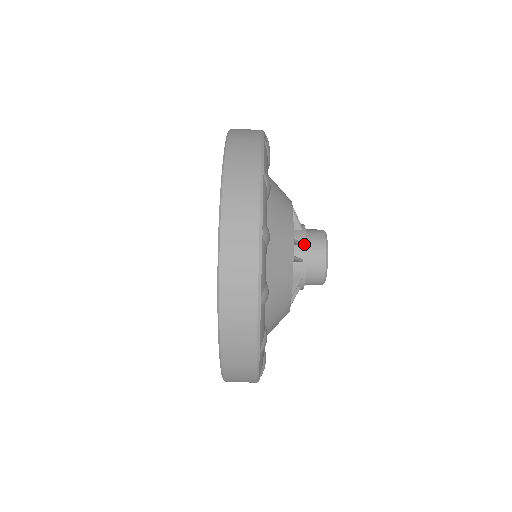
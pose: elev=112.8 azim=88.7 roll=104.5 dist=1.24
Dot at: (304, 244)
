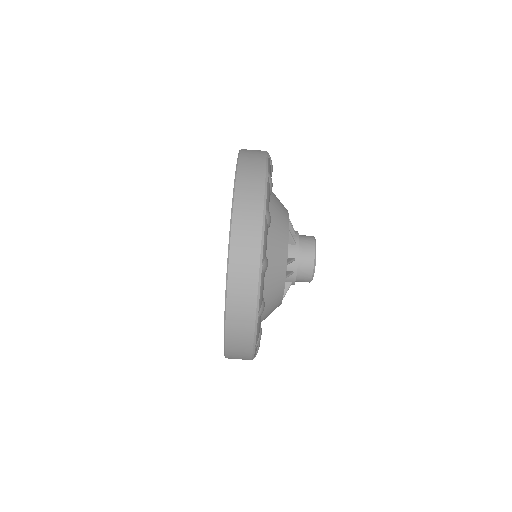
Dot at: (293, 283)
